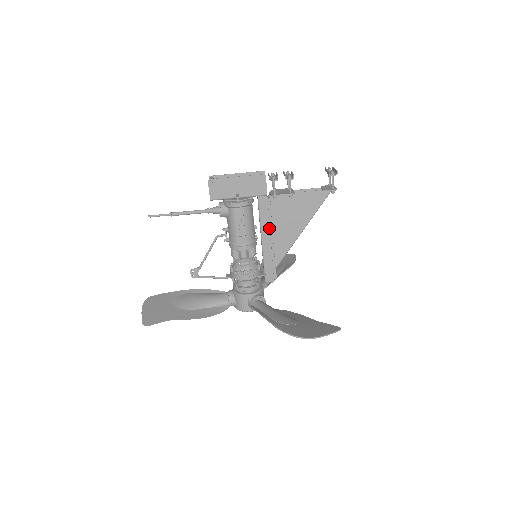
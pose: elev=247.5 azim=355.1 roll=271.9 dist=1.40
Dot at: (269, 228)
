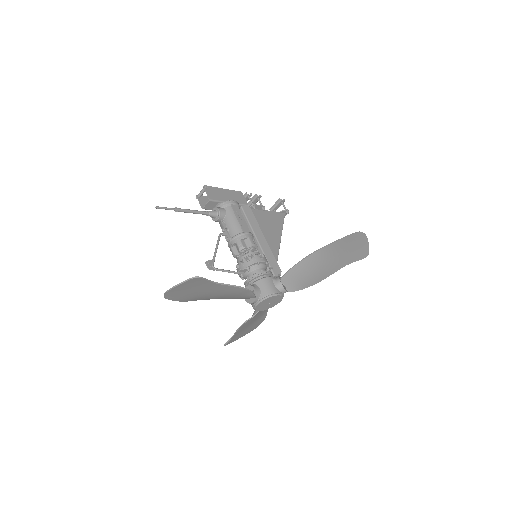
Dot at: (259, 229)
